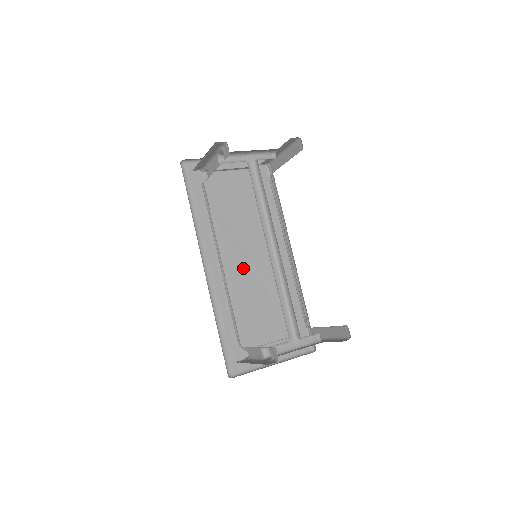
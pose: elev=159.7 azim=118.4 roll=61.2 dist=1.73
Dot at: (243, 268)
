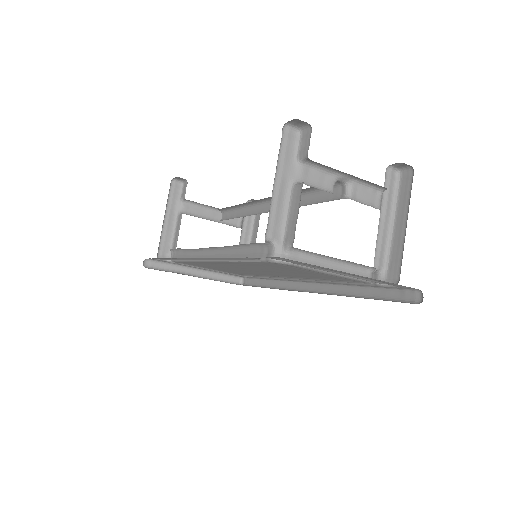
Dot at: occluded
